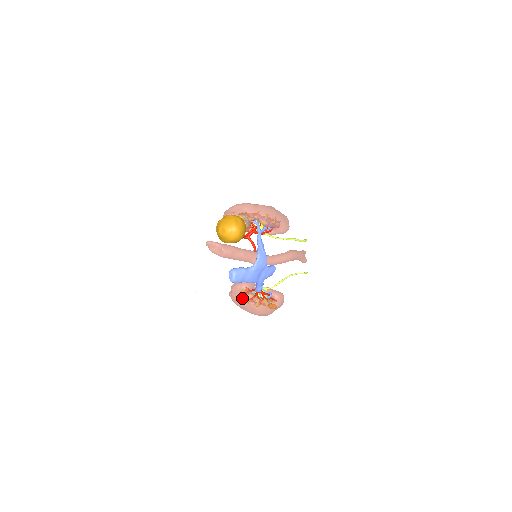
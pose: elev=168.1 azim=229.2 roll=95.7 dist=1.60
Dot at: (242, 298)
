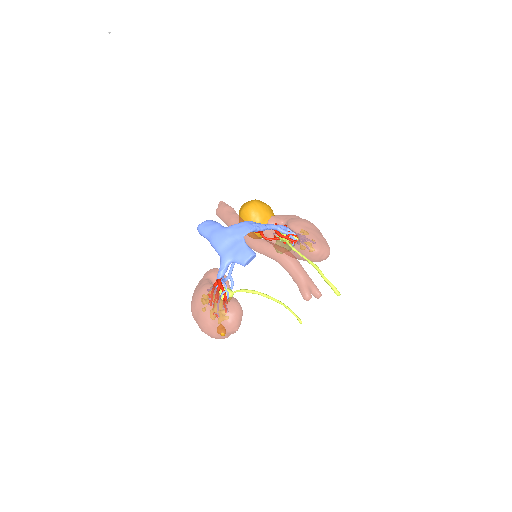
Dot at: occluded
